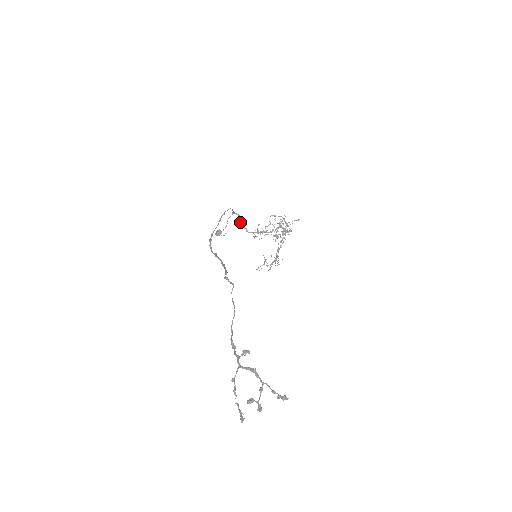
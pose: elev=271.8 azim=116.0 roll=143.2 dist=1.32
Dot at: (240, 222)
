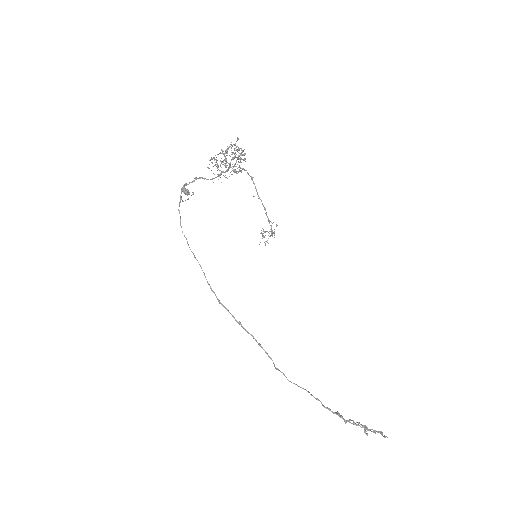
Dot at: occluded
